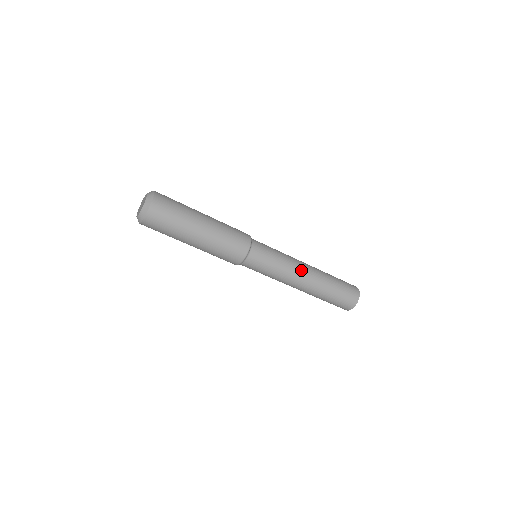
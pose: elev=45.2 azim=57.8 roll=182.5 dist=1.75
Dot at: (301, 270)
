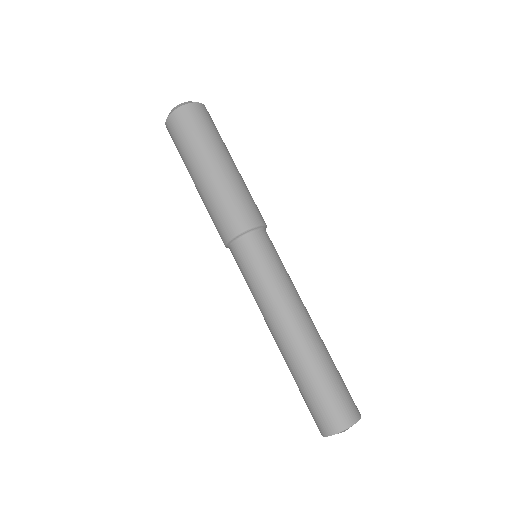
Dot at: occluded
